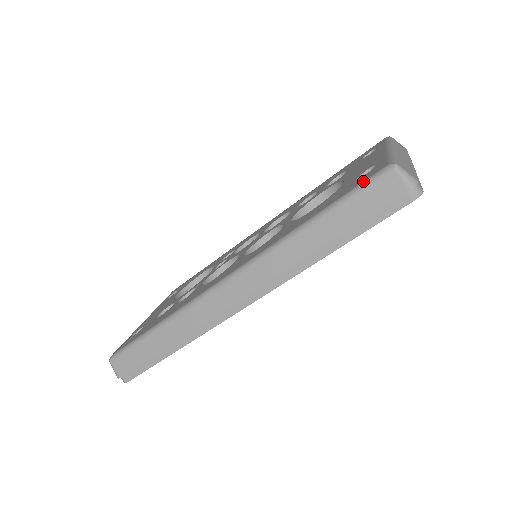
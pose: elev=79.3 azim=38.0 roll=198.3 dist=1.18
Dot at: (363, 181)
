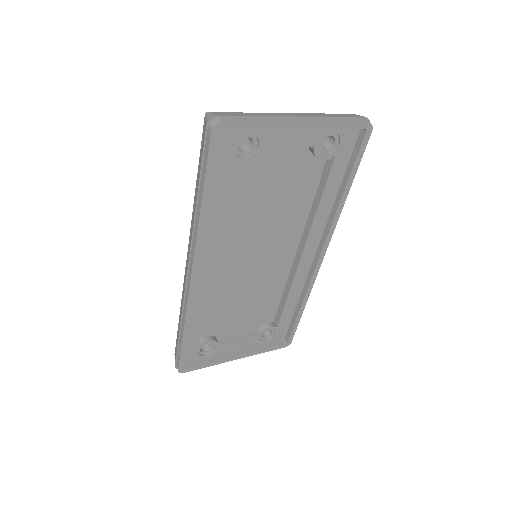
Dot at: occluded
